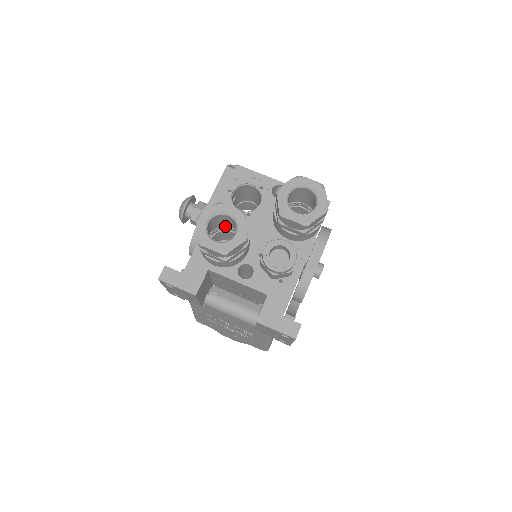
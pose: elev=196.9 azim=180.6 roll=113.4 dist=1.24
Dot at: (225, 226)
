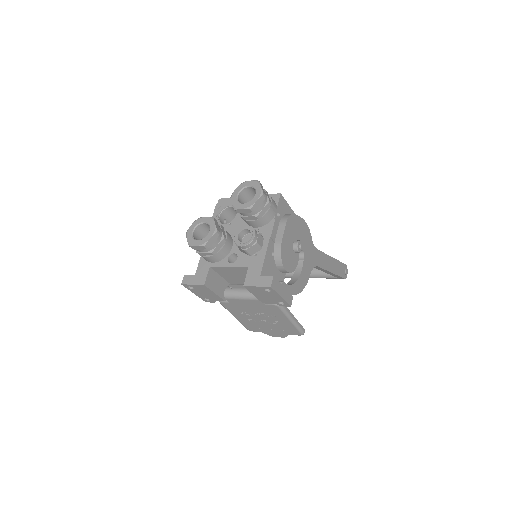
Dot at: occluded
